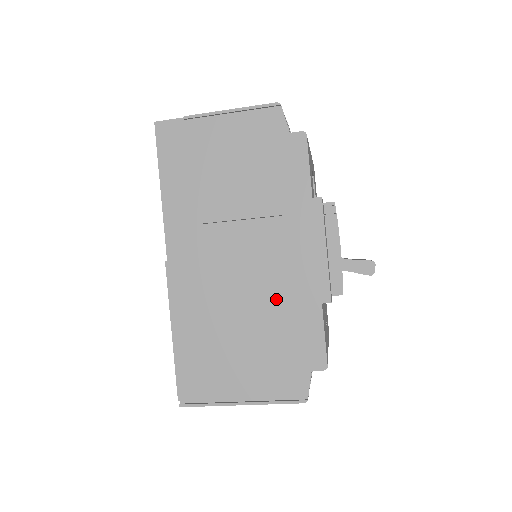
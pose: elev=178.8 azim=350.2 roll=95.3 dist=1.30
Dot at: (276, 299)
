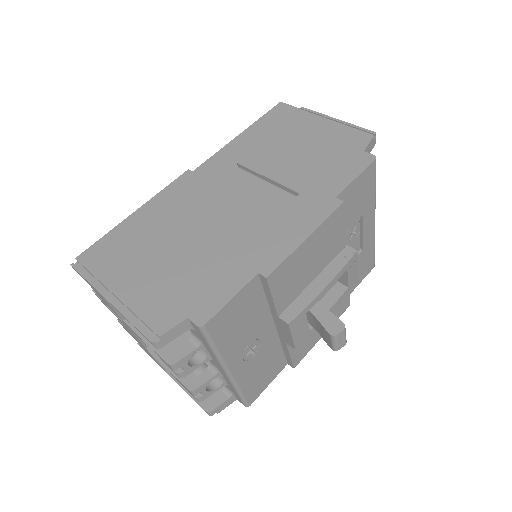
Dot at: (228, 243)
